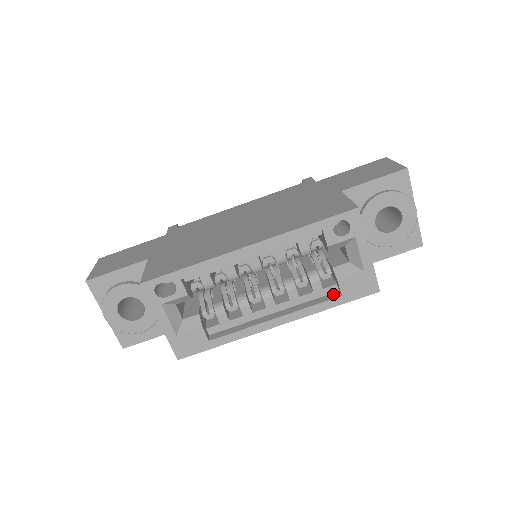
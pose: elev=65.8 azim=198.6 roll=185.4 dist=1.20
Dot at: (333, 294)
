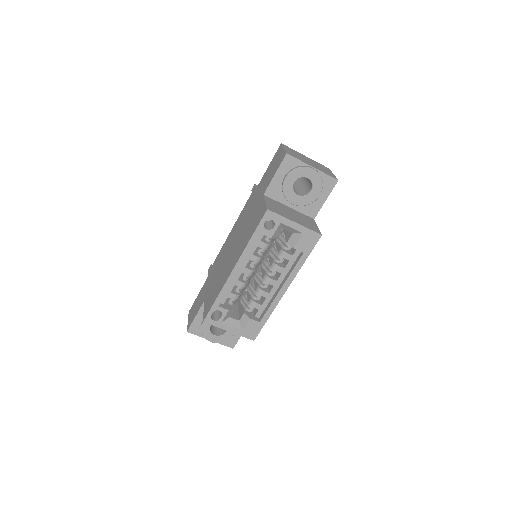
Dot at: (300, 254)
